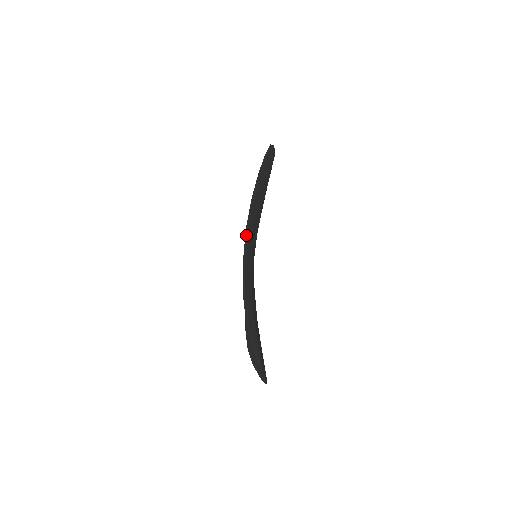
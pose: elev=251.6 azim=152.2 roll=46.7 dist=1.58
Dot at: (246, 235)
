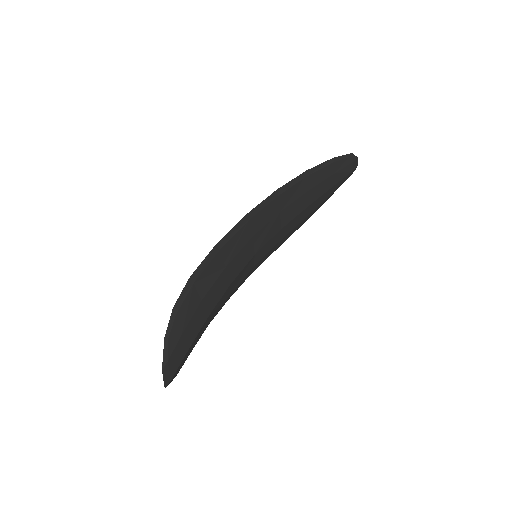
Dot at: (243, 221)
